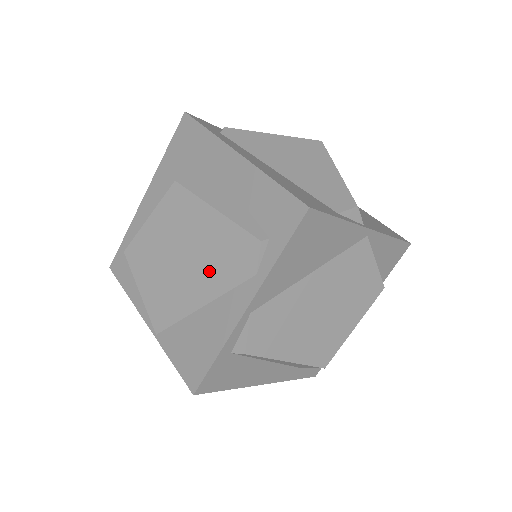
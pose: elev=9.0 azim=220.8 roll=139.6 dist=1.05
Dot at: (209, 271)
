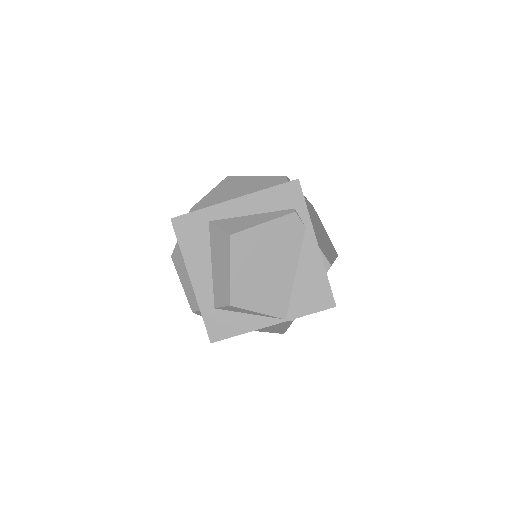
Dot at: (284, 253)
